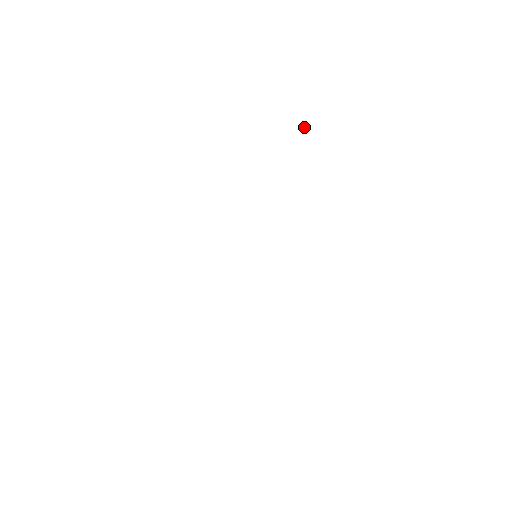
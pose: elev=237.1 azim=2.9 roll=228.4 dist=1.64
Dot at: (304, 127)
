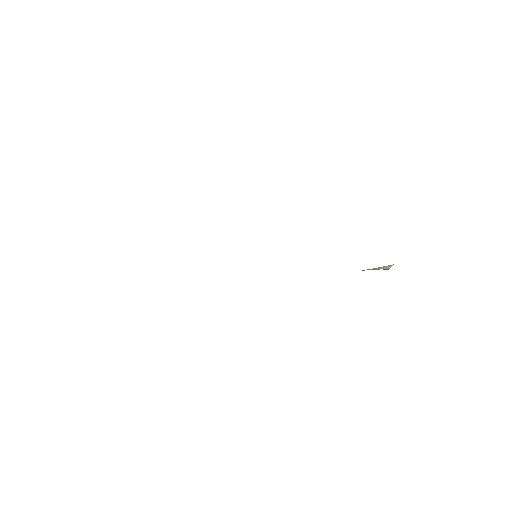
Dot at: occluded
